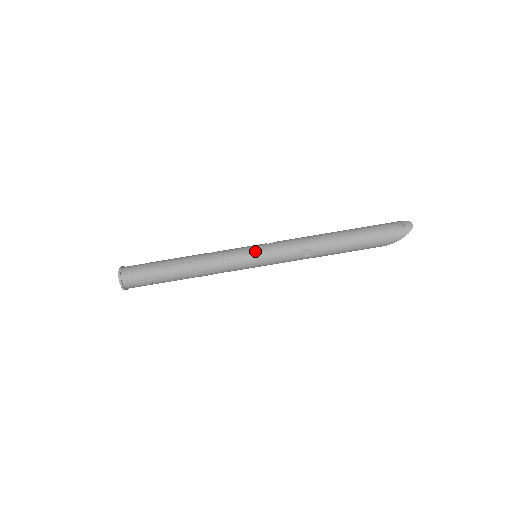
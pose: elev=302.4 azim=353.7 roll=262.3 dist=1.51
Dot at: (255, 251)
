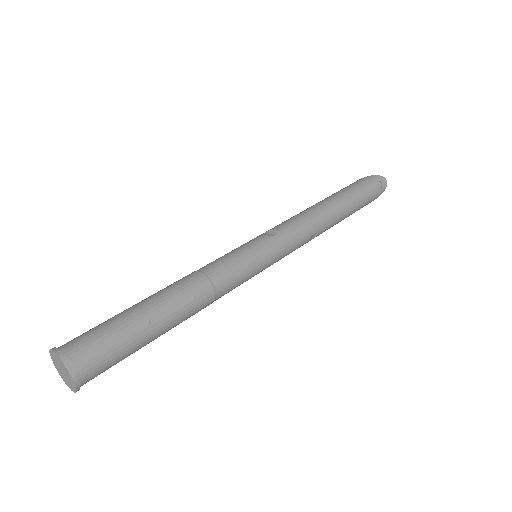
Dot at: (267, 254)
